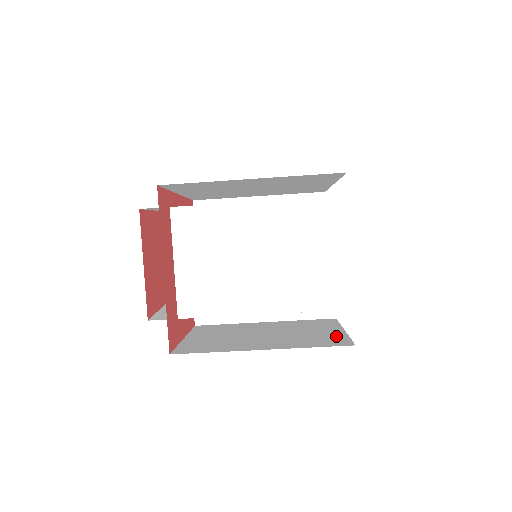
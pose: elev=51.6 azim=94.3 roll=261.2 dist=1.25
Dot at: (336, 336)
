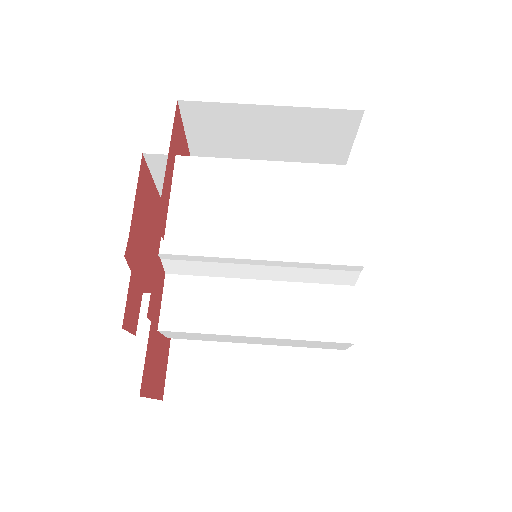
Dot at: occluded
